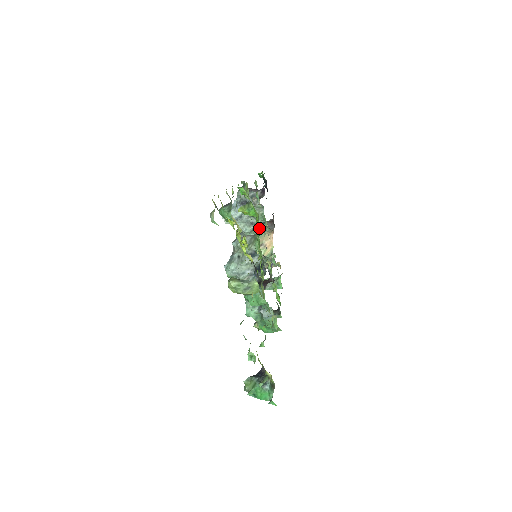
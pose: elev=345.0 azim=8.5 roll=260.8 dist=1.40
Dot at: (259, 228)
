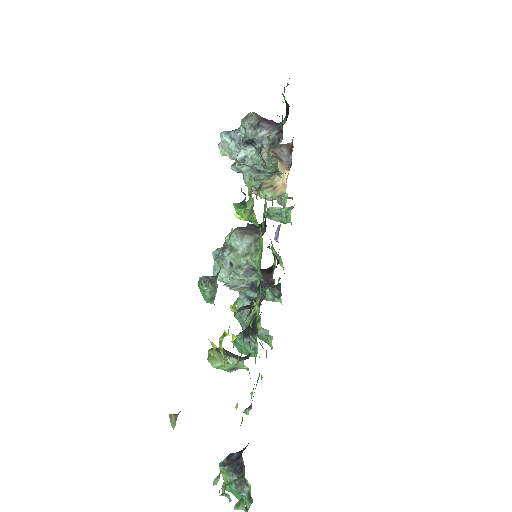
Dot at: occluded
